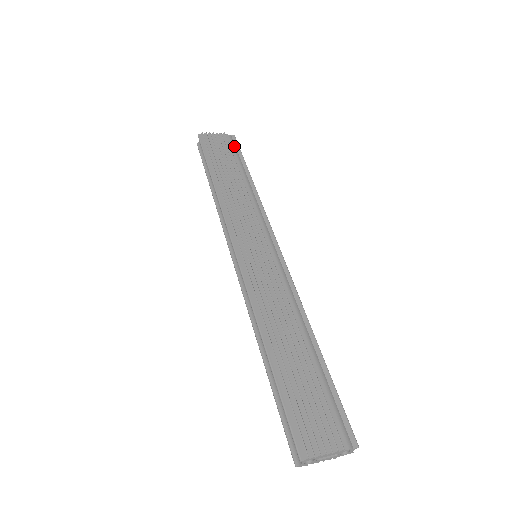
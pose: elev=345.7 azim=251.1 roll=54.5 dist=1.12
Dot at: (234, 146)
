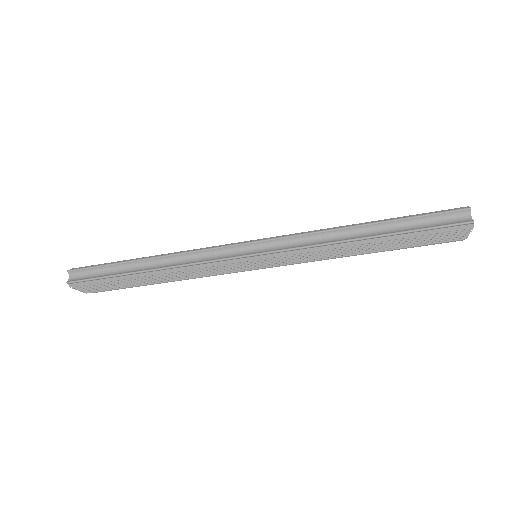
Dot at: occluded
